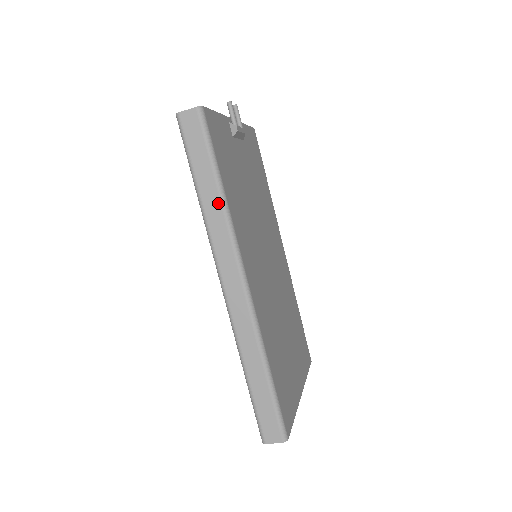
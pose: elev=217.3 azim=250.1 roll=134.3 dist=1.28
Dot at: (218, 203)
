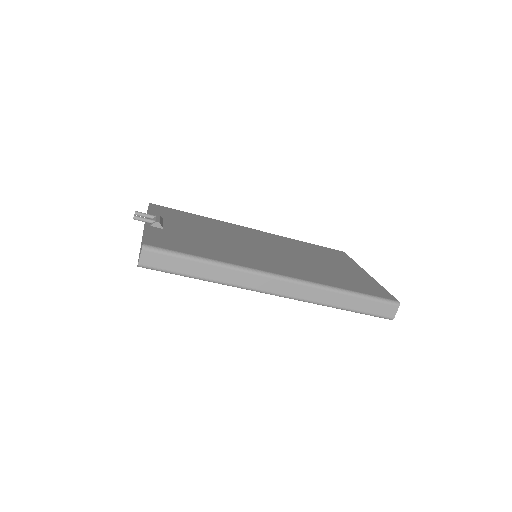
Dot at: (219, 269)
